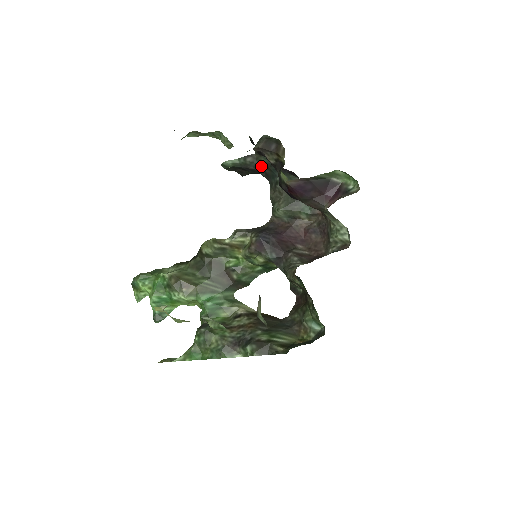
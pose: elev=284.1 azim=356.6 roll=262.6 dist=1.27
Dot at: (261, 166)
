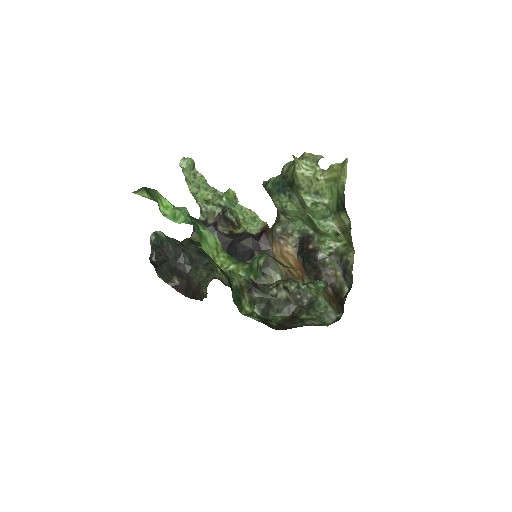
Dot at: (189, 251)
